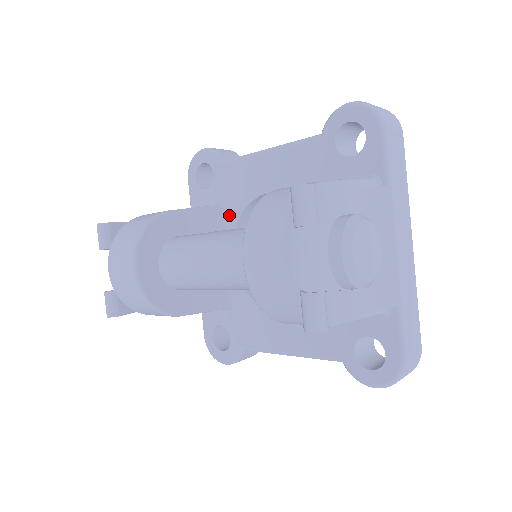
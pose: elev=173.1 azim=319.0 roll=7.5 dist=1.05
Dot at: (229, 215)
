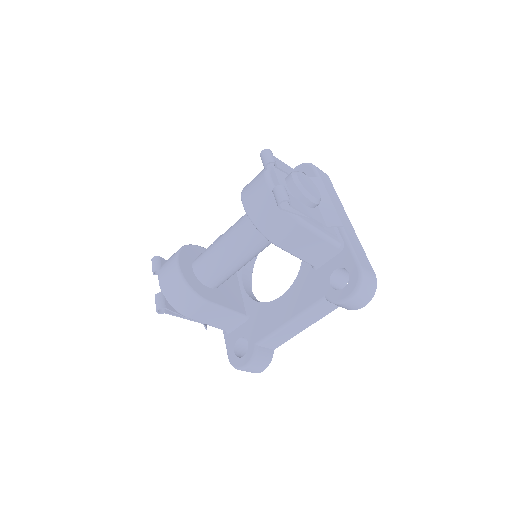
Dot at: occluded
